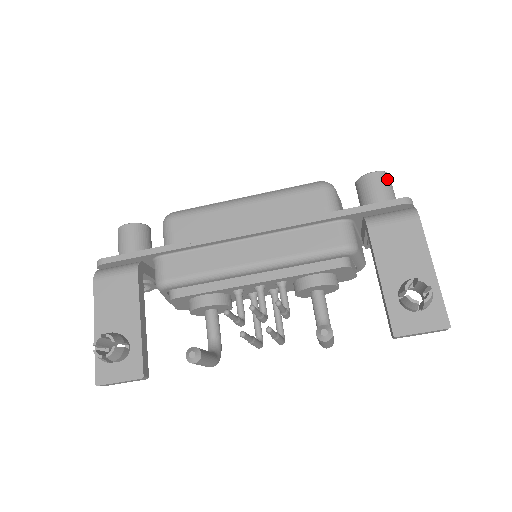
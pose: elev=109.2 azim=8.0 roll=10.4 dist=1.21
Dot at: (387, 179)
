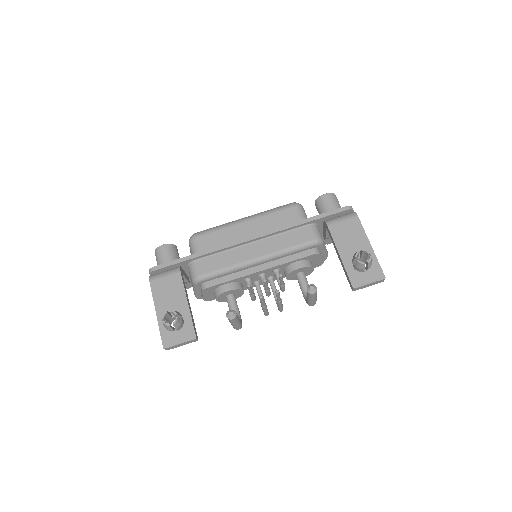
Dot at: (335, 197)
